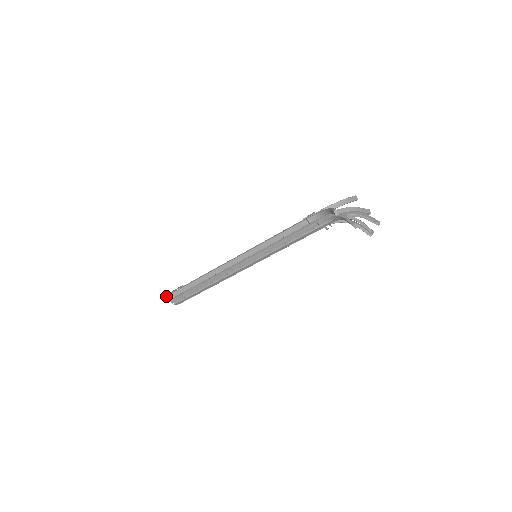
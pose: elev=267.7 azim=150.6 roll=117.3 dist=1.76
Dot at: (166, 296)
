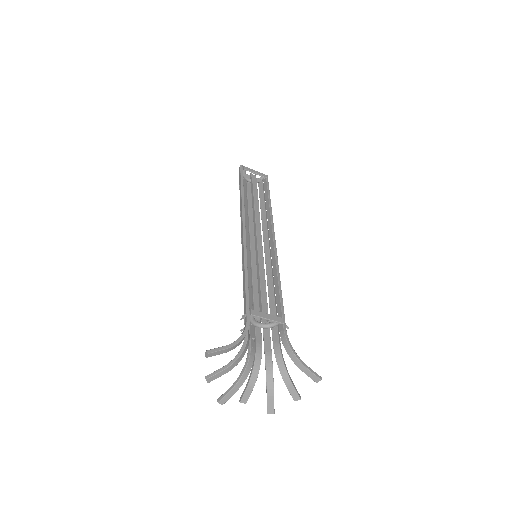
Dot at: (240, 165)
